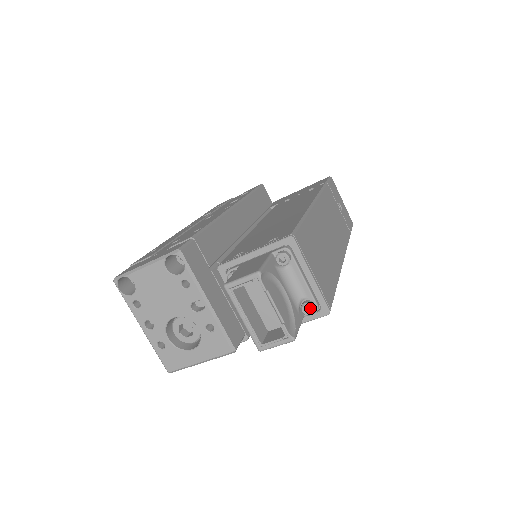
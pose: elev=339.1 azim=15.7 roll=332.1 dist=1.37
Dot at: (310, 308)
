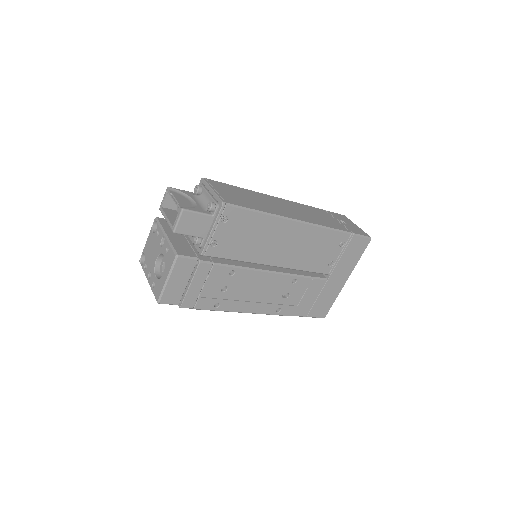
Dot at: (209, 204)
